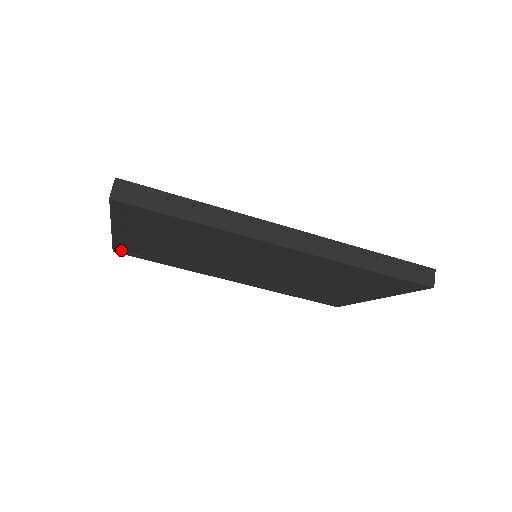
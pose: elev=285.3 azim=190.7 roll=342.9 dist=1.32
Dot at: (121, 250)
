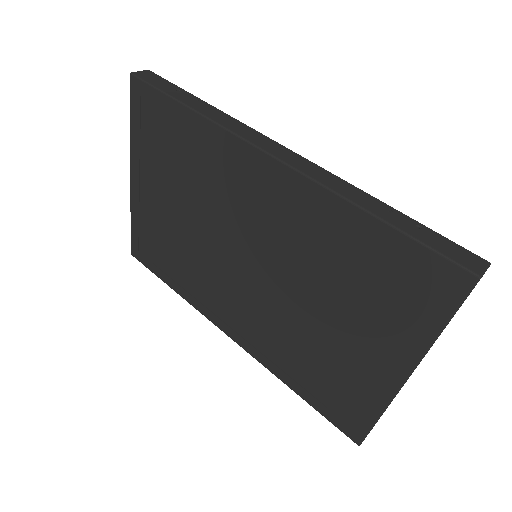
Dot at: (136, 244)
